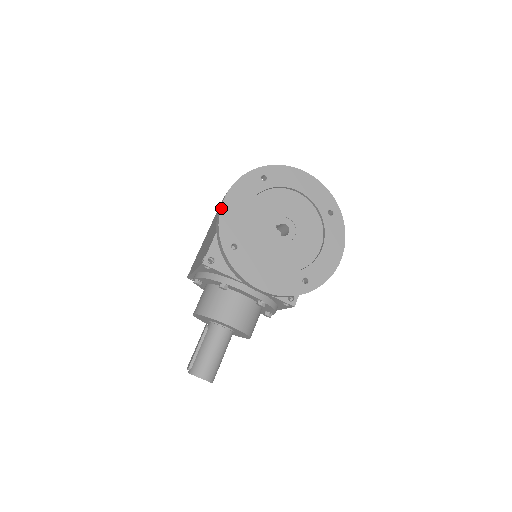
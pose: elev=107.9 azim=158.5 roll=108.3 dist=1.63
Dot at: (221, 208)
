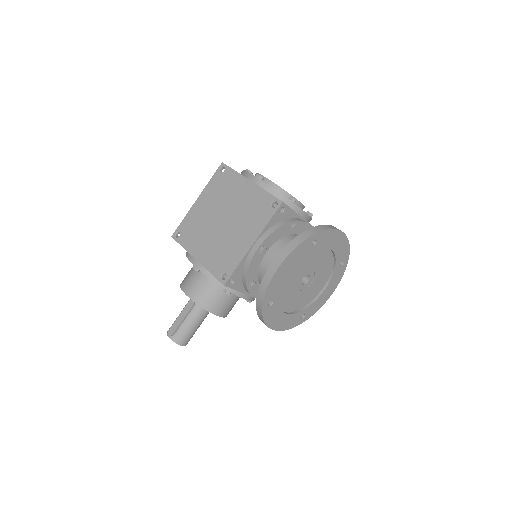
Dot at: (274, 275)
